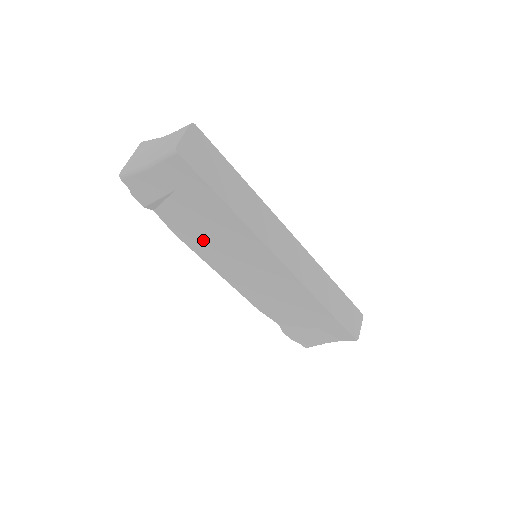
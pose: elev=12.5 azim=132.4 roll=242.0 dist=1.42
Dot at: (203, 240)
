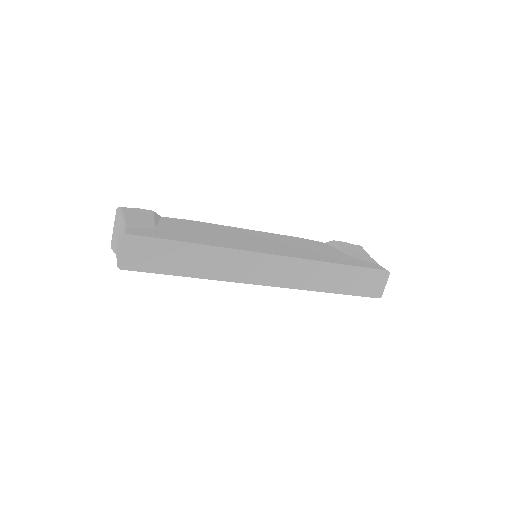
Dot at: occluded
